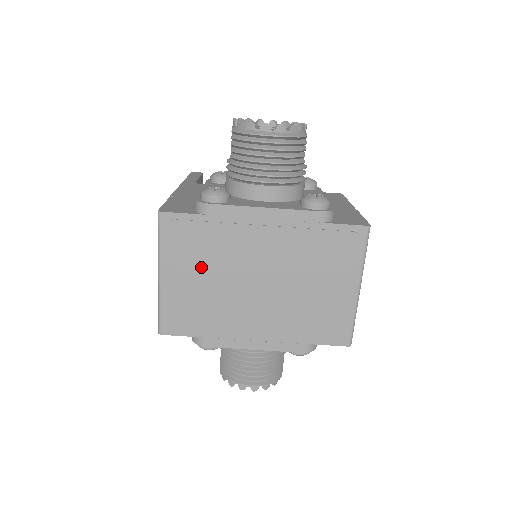
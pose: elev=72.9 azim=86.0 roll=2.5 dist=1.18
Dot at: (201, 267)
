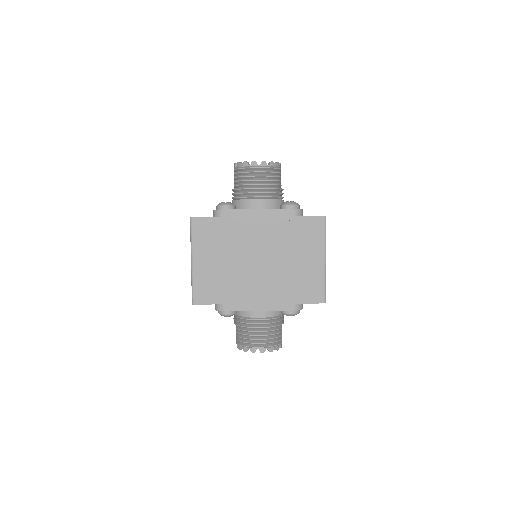
Dot at: (219, 252)
